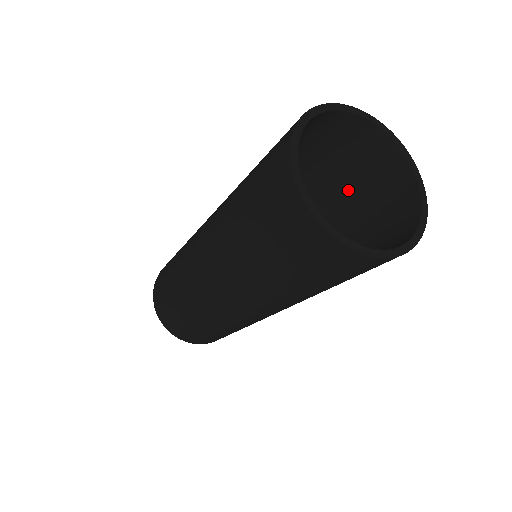
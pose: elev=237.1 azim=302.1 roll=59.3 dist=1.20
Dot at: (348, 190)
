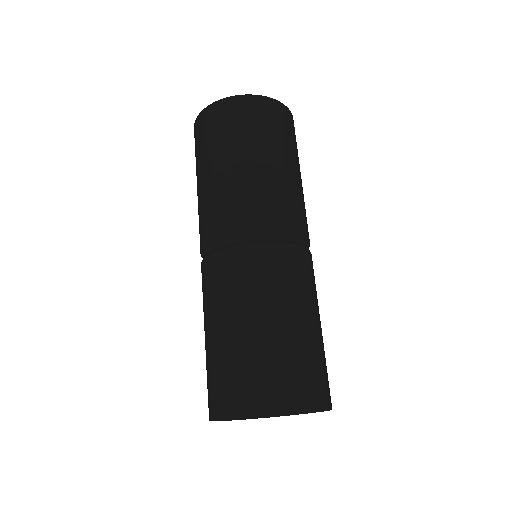
Dot at: occluded
